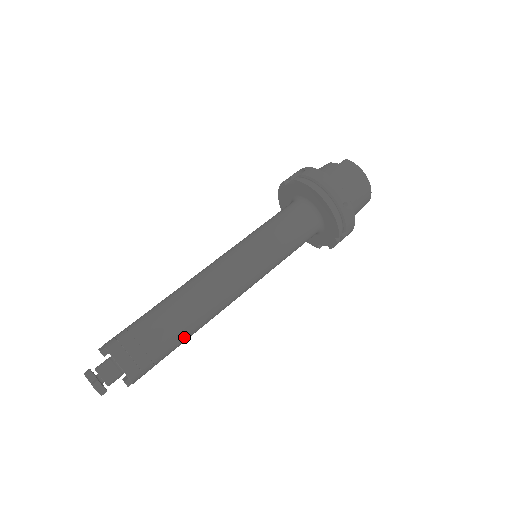
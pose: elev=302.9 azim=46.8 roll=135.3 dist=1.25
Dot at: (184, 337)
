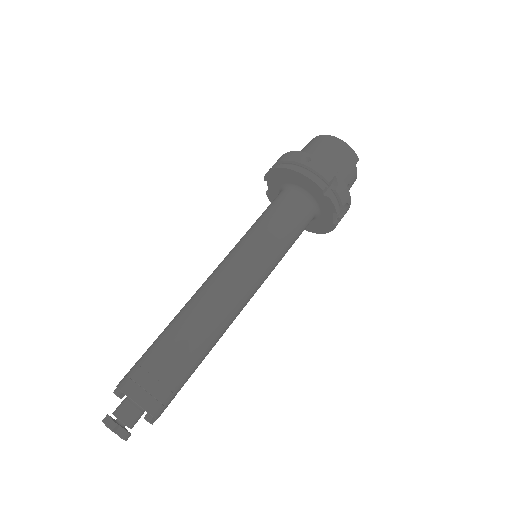
Dot at: (188, 347)
